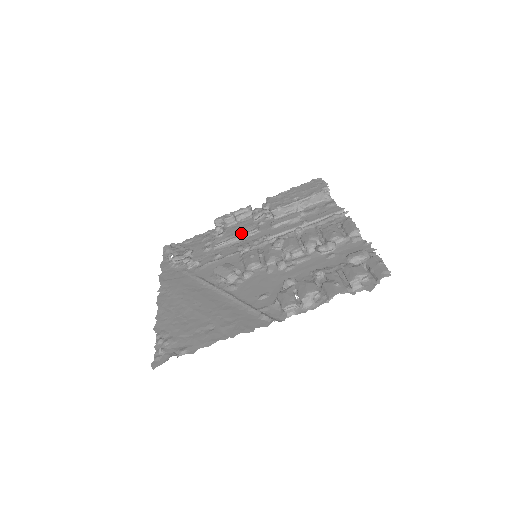
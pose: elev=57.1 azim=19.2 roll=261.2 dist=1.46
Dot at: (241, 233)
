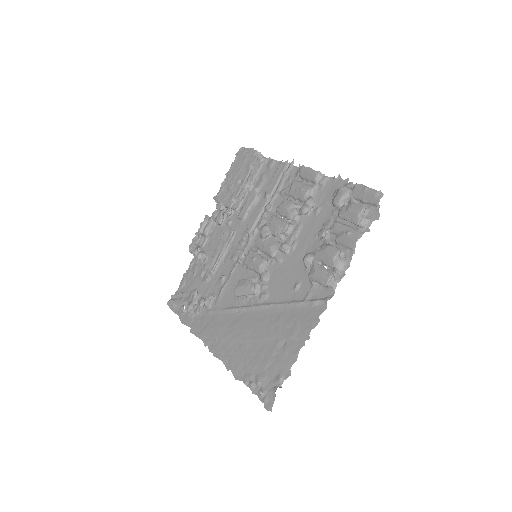
Dot at: (222, 245)
